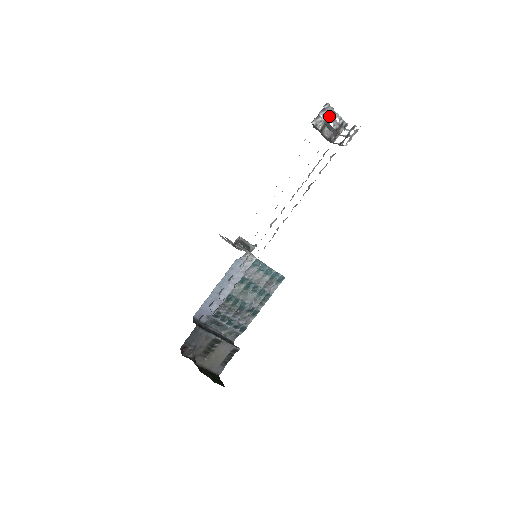
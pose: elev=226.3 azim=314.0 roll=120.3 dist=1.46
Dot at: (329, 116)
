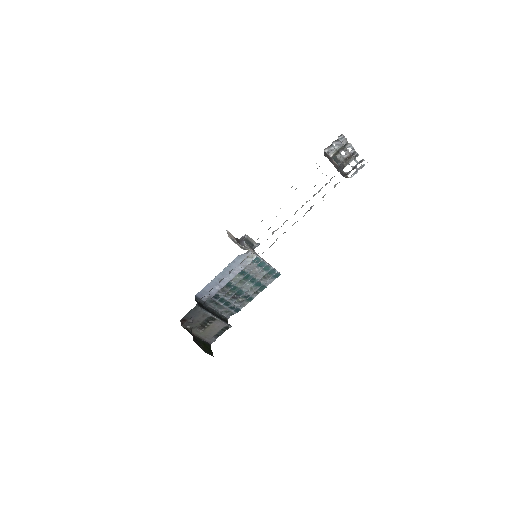
Dot at: (342, 146)
